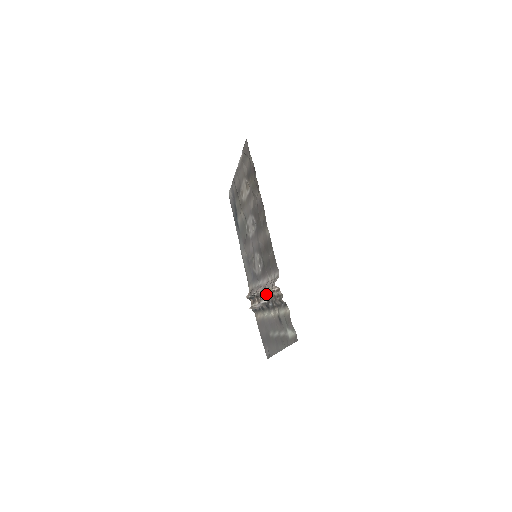
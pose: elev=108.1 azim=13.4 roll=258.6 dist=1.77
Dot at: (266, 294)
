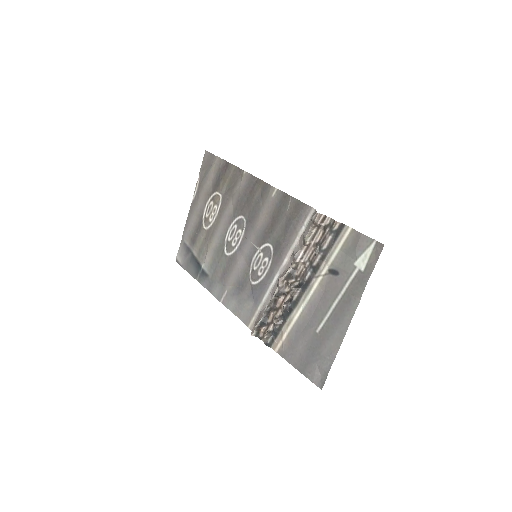
Dot at: (299, 260)
